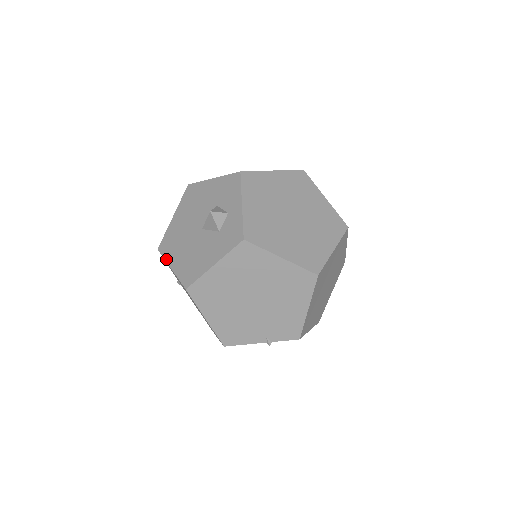
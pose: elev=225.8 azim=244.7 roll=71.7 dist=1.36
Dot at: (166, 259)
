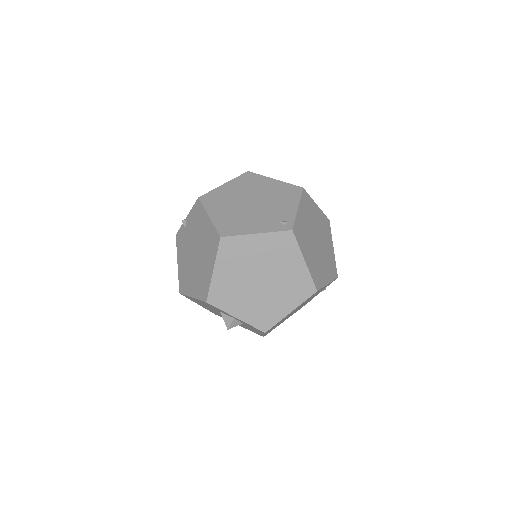
Dot at: occluded
